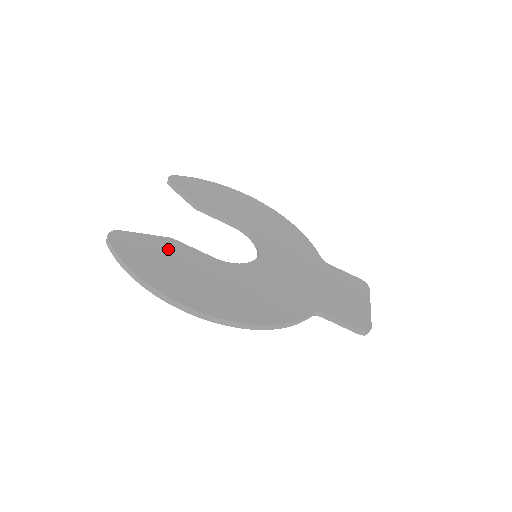
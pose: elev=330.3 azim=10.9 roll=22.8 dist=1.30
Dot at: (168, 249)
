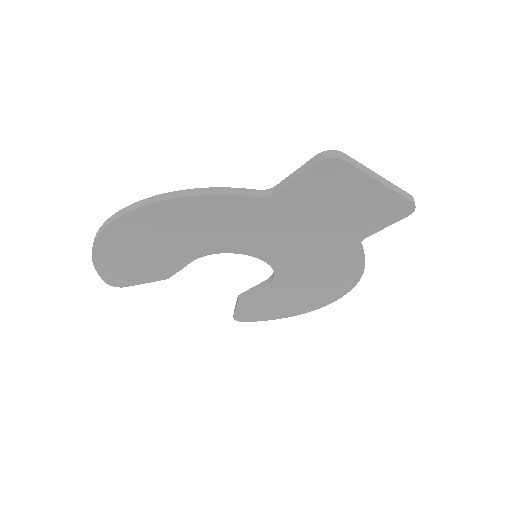
Dot at: occluded
